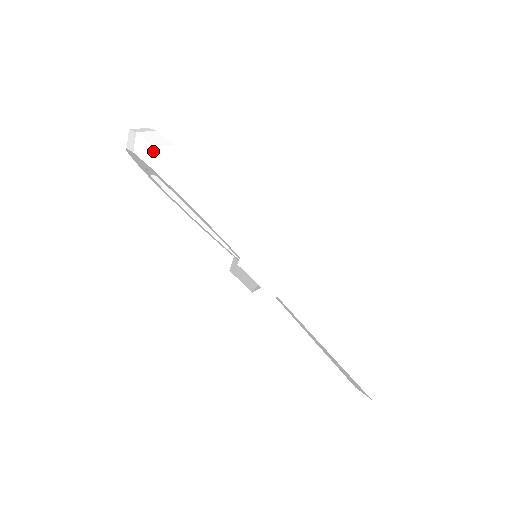
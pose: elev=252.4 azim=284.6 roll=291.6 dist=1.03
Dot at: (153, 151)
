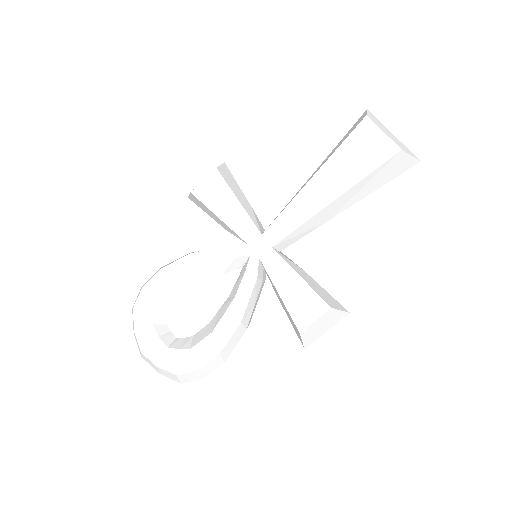
Dot at: (141, 288)
